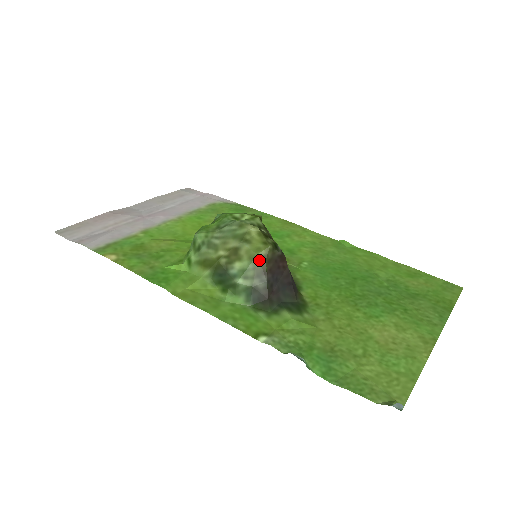
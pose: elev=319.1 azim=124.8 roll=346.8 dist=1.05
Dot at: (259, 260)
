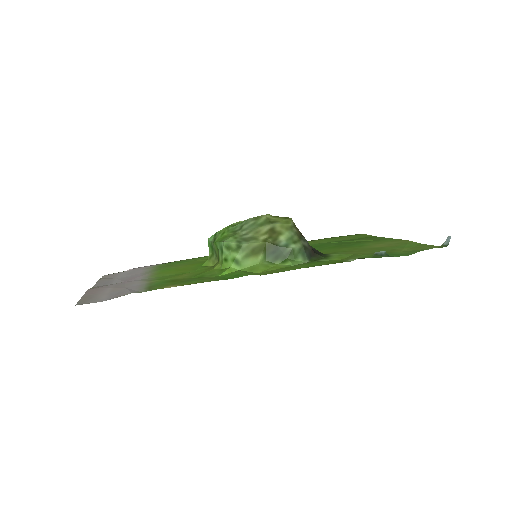
Dot at: (294, 228)
